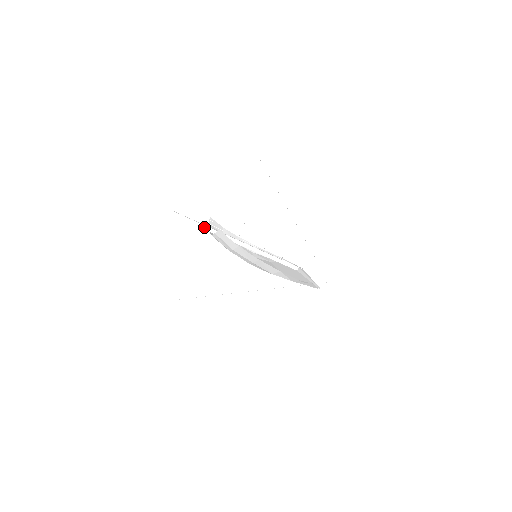
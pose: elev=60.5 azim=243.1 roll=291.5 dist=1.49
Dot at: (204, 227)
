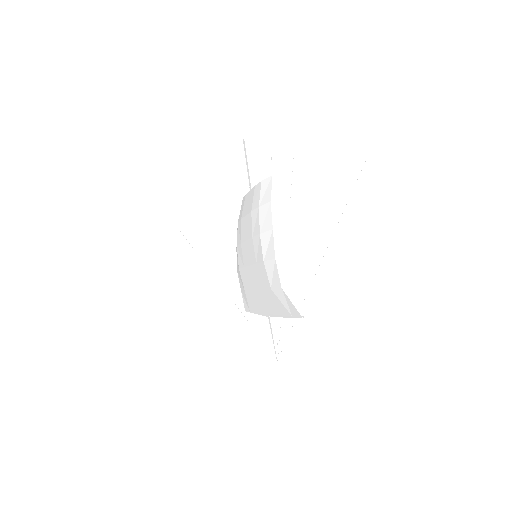
Dot at: (253, 181)
